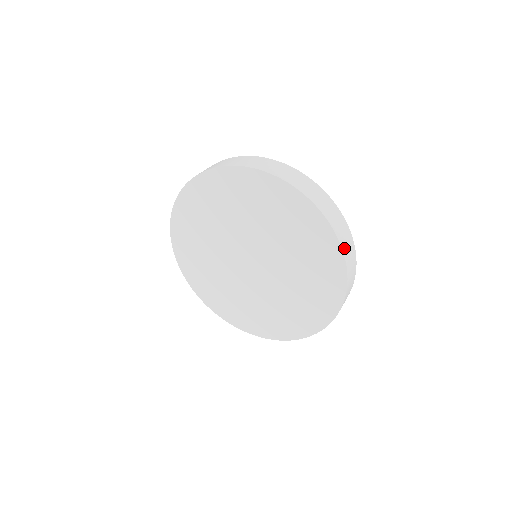
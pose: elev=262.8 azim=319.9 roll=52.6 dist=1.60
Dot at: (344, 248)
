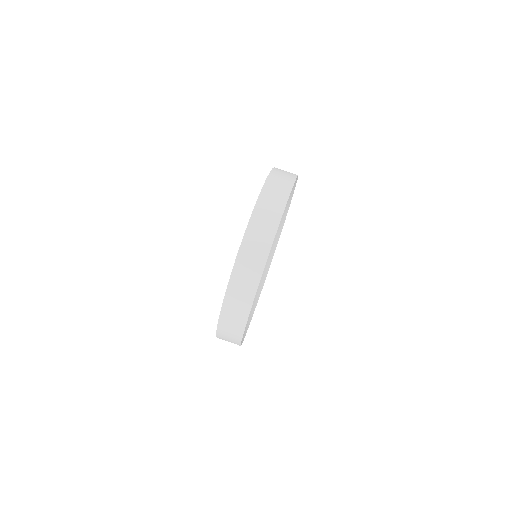
Dot at: (243, 254)
